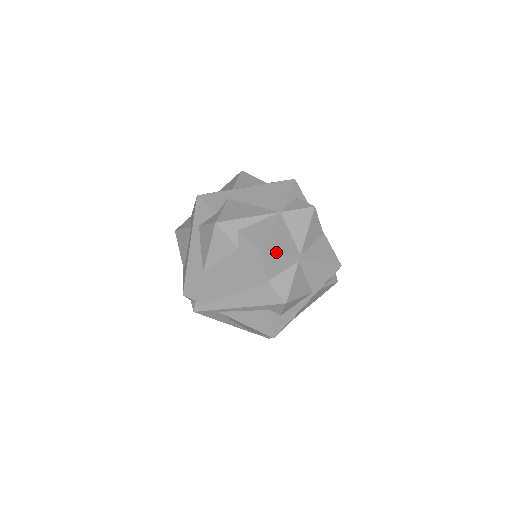
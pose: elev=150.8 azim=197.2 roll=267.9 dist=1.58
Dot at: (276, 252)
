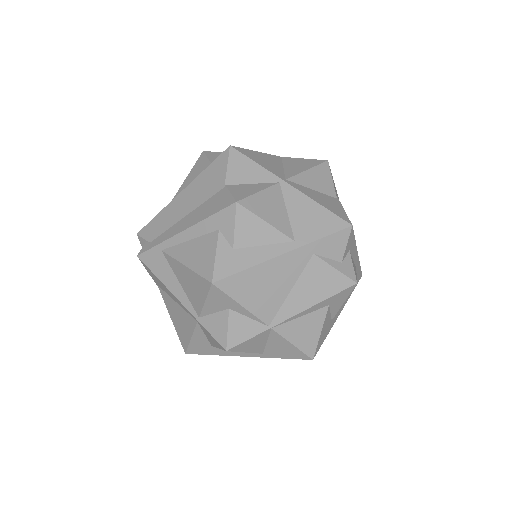
Dot at: (250, 157)
